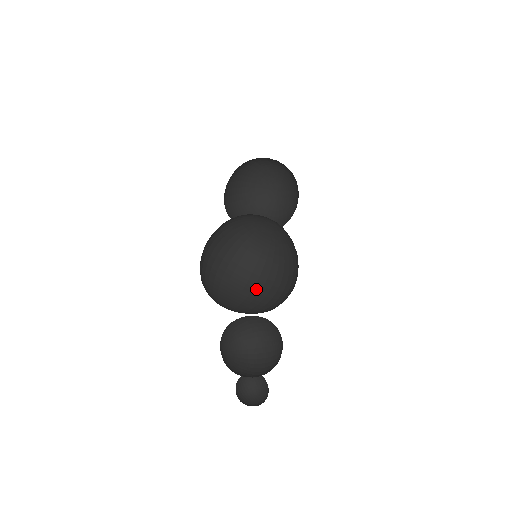
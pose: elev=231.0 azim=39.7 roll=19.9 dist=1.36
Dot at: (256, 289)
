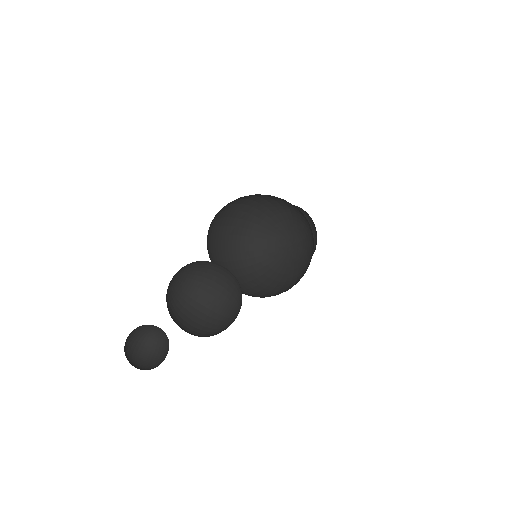
Dot at: occluded
